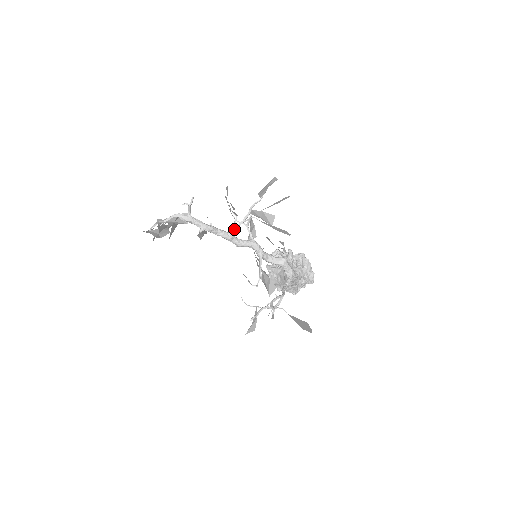
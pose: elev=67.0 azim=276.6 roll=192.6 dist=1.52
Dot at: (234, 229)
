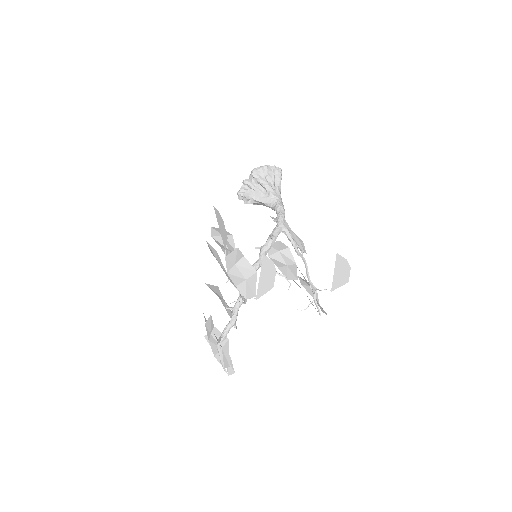
Dot at: occluded
